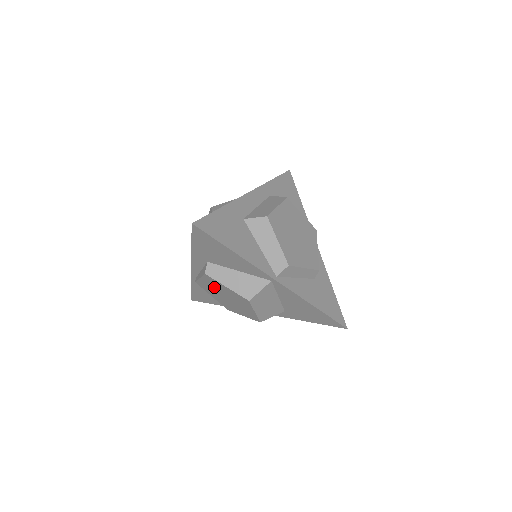
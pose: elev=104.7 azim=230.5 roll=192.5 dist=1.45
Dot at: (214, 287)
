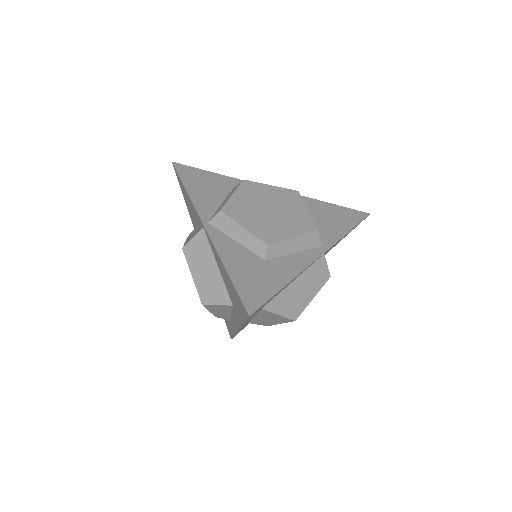
Dot at: occluded
